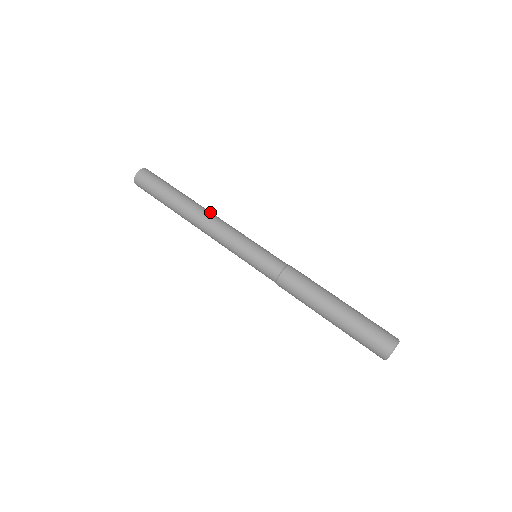
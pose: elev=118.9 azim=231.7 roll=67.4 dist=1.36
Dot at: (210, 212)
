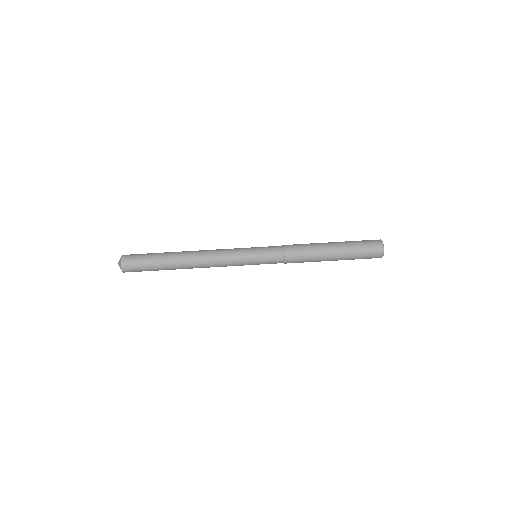
Dot at: occluded
